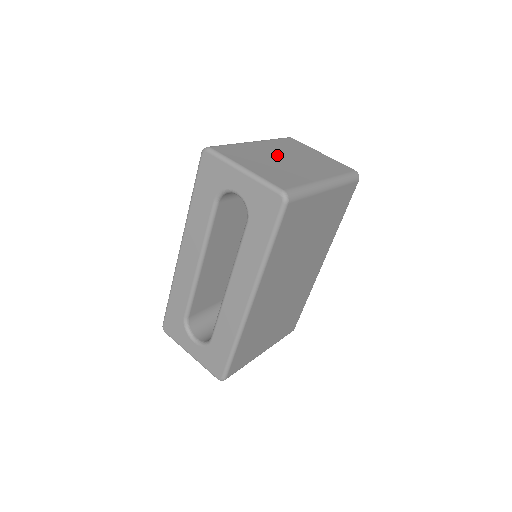
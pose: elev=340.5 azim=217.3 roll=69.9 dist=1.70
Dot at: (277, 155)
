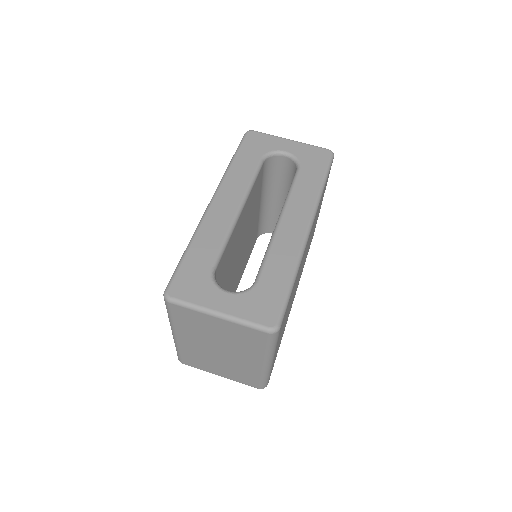
Dot at: occluded
